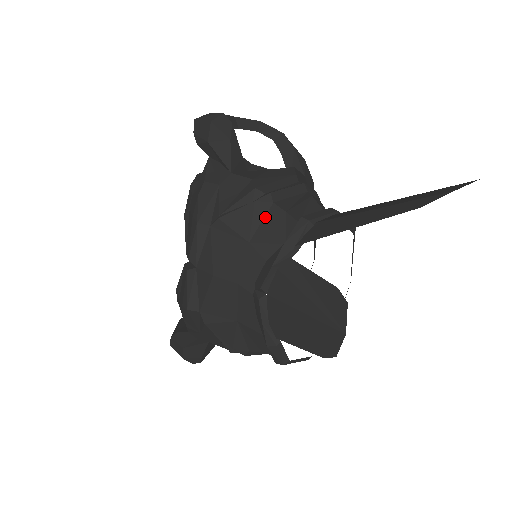
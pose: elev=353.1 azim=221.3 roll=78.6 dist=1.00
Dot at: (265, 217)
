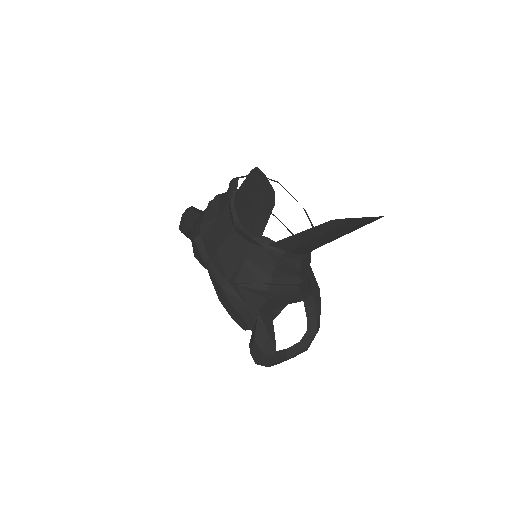
Dot at: (220, 203)
